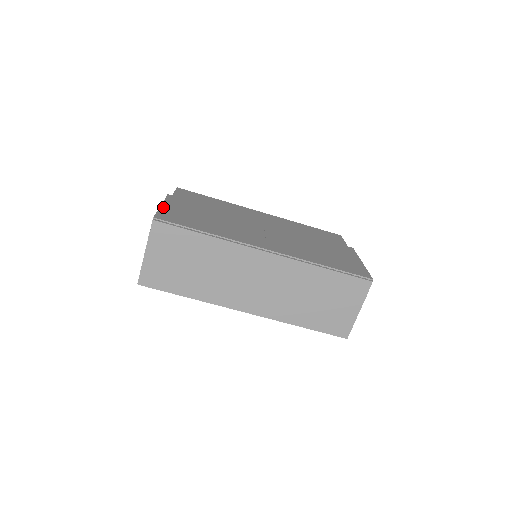
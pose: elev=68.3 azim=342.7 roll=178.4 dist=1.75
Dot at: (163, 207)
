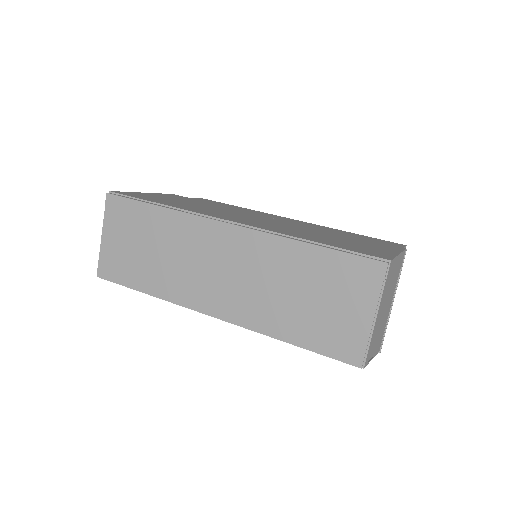
Dot at: (142, 193)
